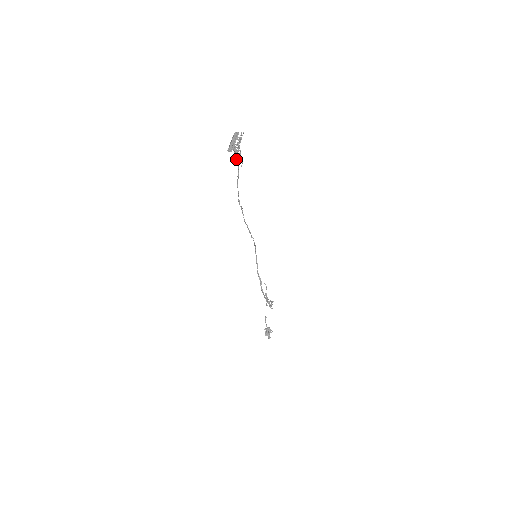
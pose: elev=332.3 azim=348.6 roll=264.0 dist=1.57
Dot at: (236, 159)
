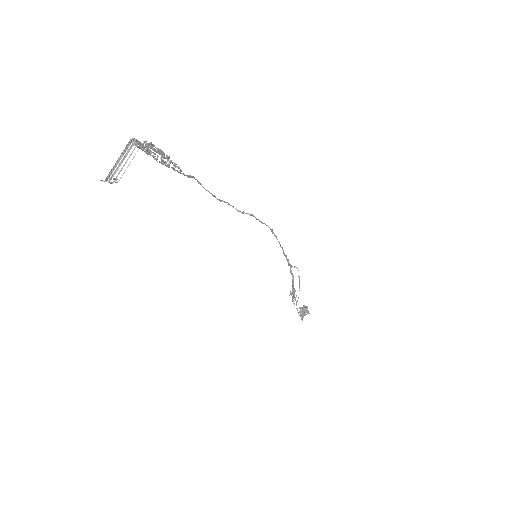
Dot at: (164, 163)
